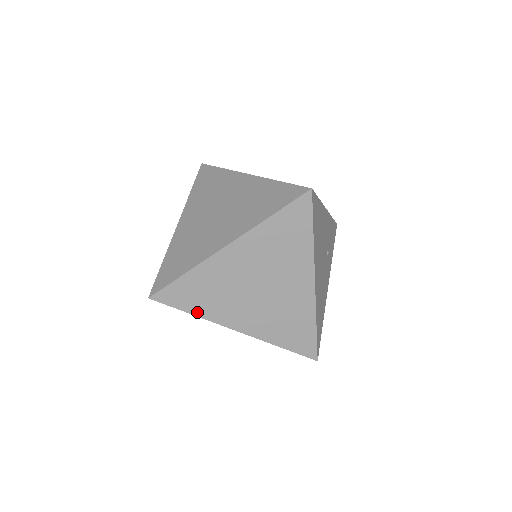
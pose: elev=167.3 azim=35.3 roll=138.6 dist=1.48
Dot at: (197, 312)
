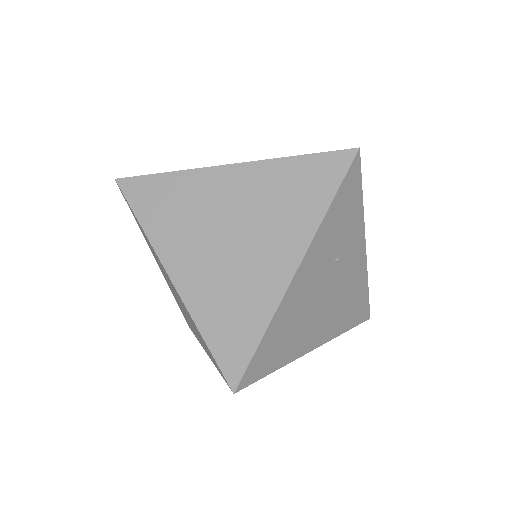
Dot at: occluded
